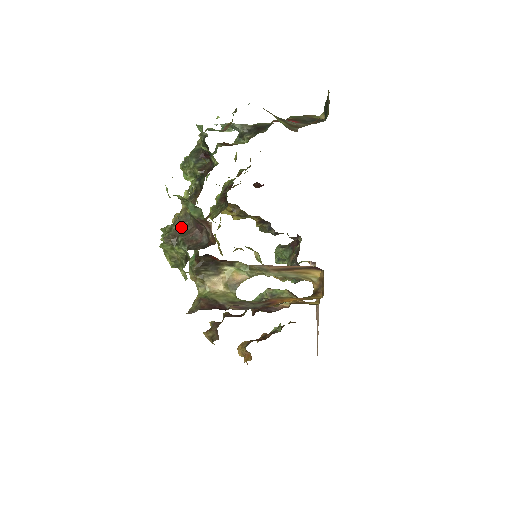
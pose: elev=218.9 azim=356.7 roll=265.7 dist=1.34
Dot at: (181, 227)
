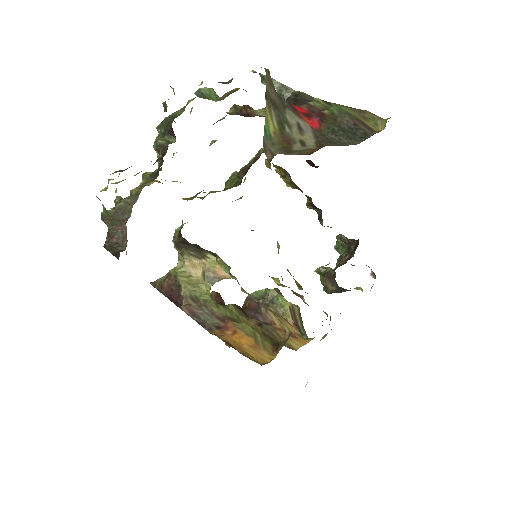
Dot at: (122, 209)
